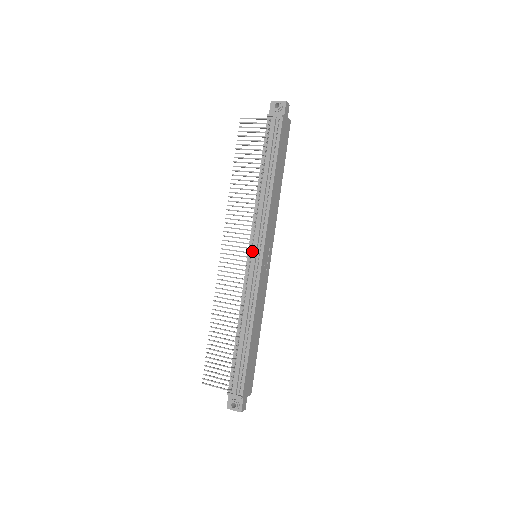
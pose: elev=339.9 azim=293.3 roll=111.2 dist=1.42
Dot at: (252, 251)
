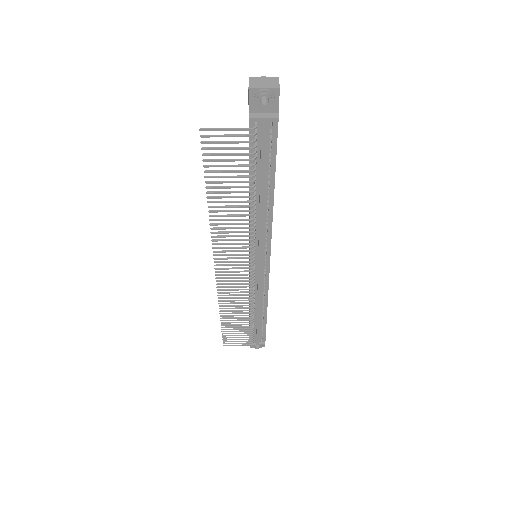
Dot at: (255, 262)
